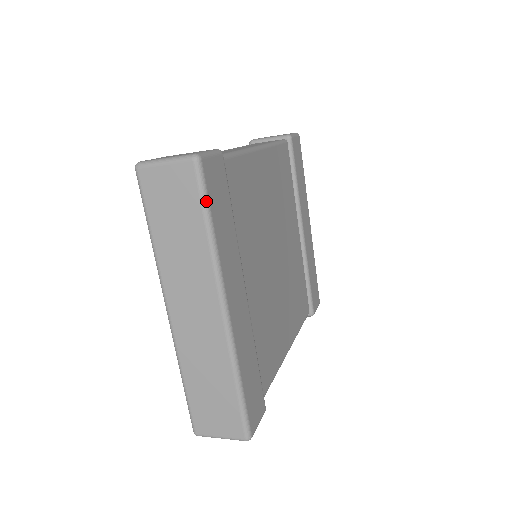
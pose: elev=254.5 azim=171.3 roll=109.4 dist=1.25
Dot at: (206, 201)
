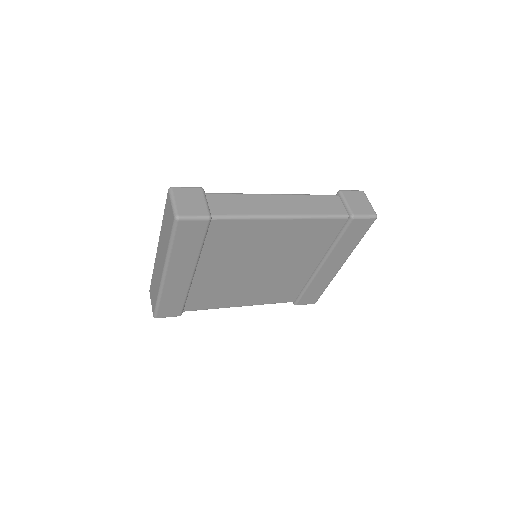
Dot at: (173, 236)
